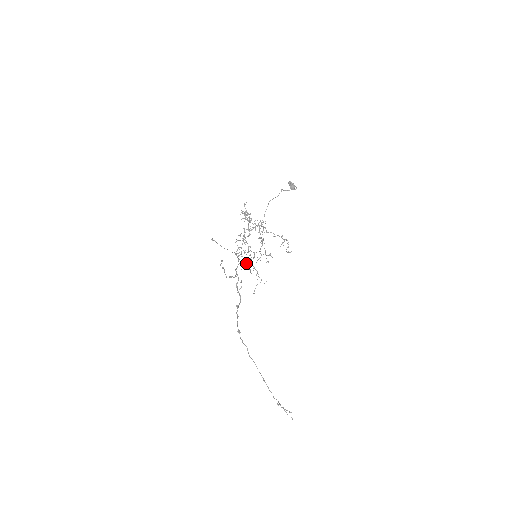
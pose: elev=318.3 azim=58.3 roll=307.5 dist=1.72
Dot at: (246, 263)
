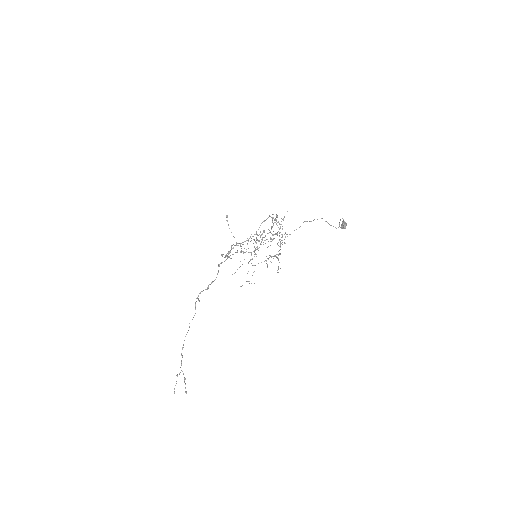
Dot at: occluded
